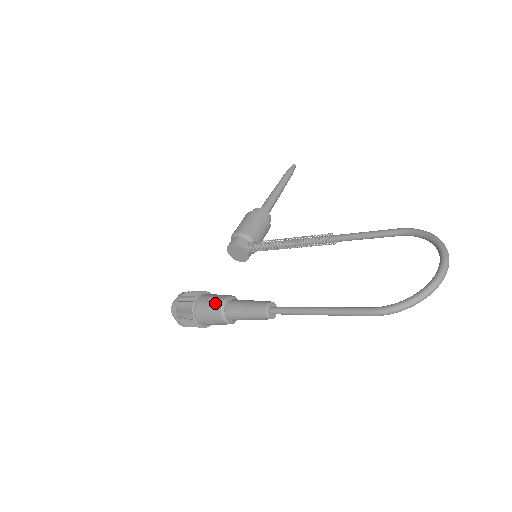
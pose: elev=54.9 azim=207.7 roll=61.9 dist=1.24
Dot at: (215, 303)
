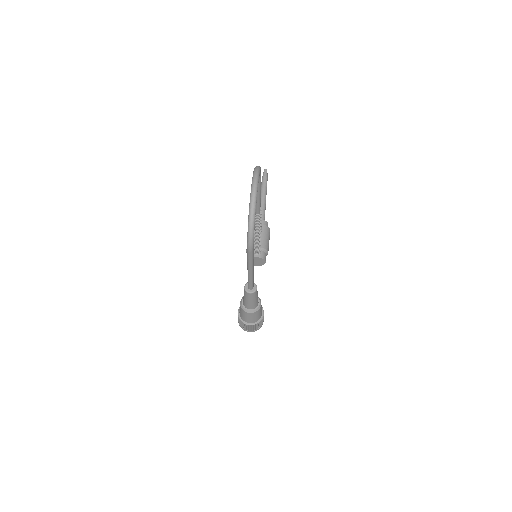
Dot at: (240, 307)
